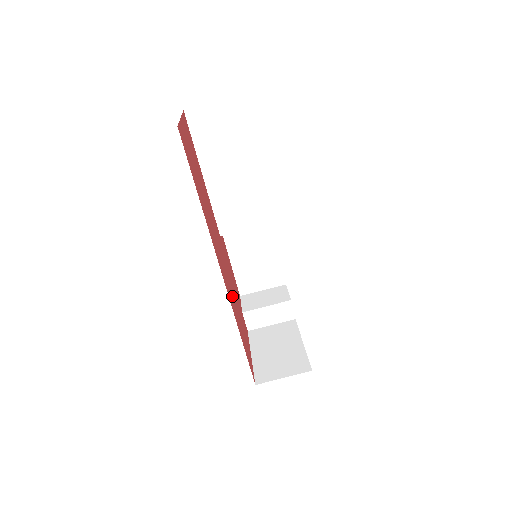
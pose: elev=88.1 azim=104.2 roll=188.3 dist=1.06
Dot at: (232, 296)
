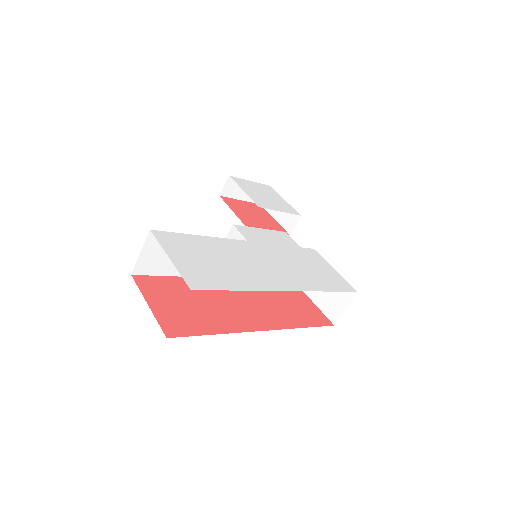
Dot at: (275, 310)
